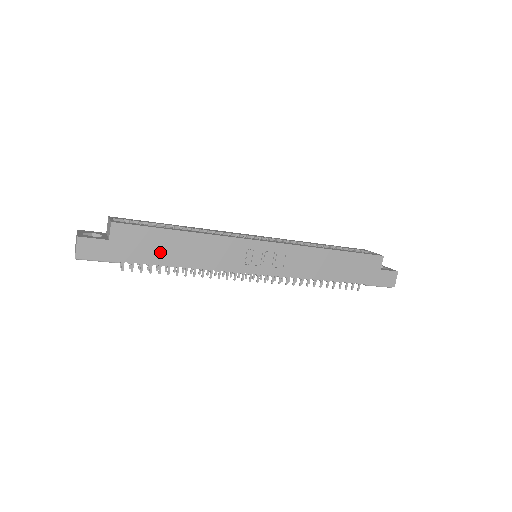
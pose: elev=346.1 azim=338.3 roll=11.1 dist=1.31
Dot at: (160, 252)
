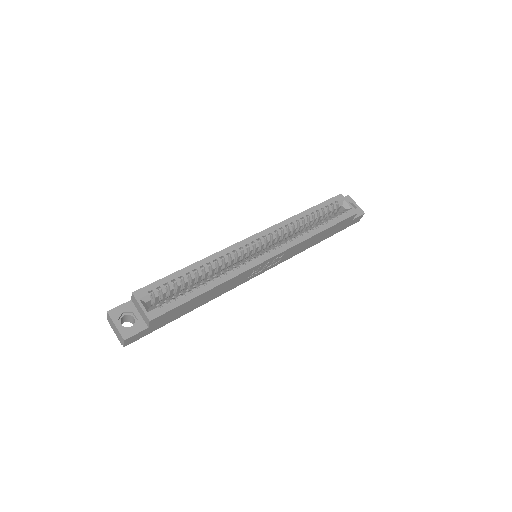
Dot at: (188, 309)
